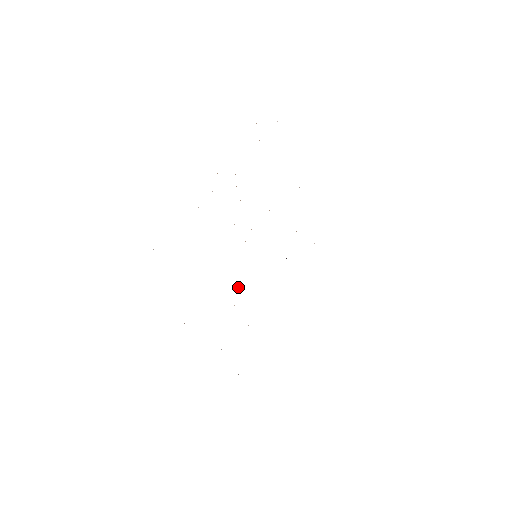
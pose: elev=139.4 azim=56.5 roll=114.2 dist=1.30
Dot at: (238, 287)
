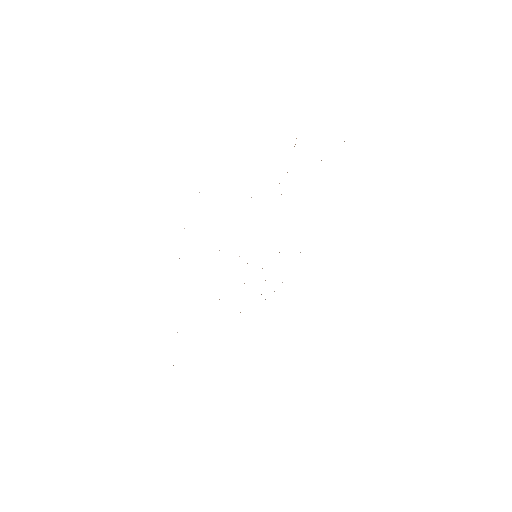
Dot at: occluded
